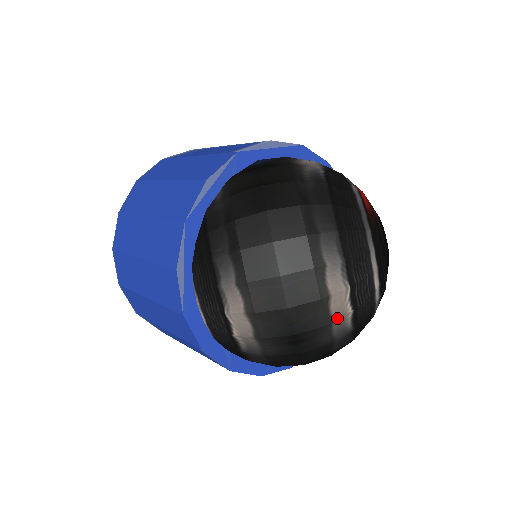
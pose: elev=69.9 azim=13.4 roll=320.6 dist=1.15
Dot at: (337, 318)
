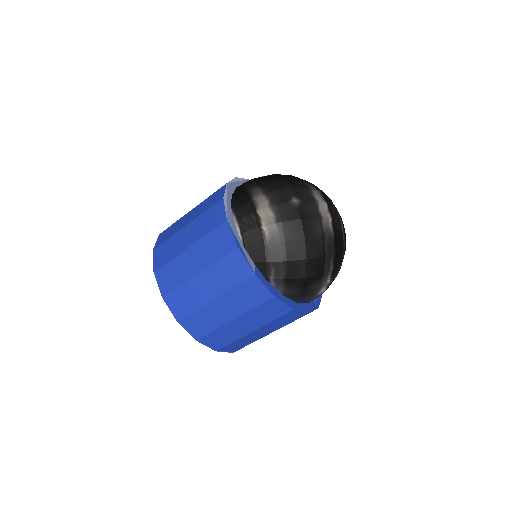
Dot at: (324, 217)
